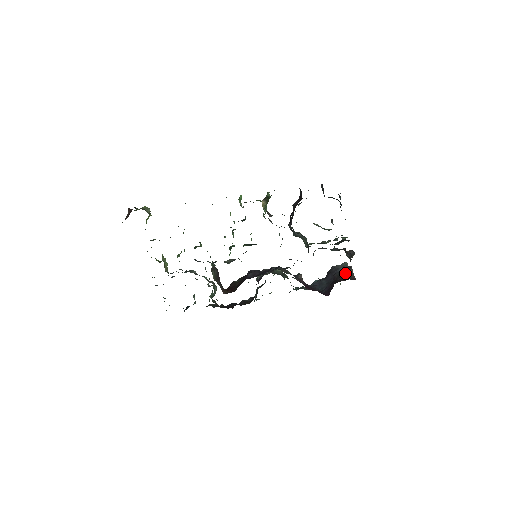
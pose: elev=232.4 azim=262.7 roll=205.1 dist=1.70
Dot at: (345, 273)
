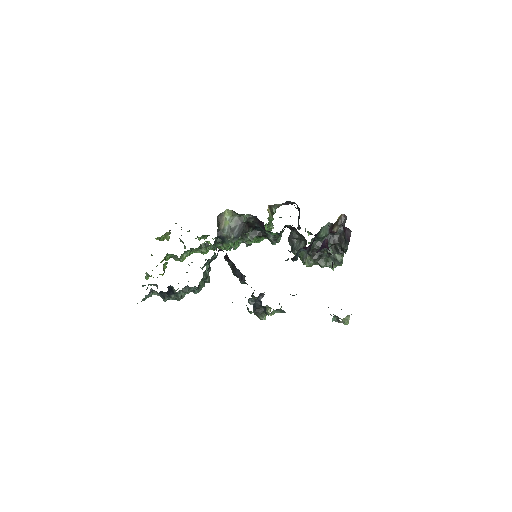
Dot at: occluded
